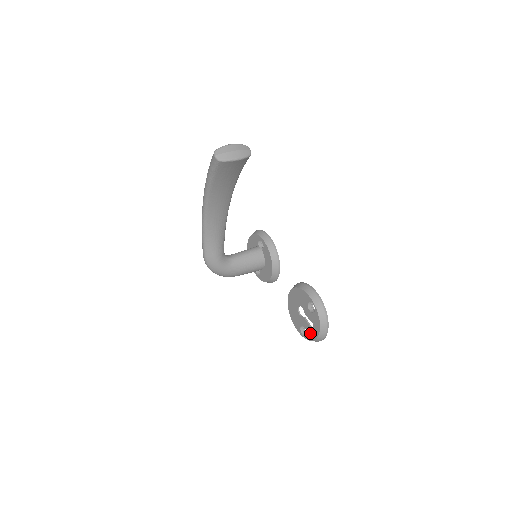
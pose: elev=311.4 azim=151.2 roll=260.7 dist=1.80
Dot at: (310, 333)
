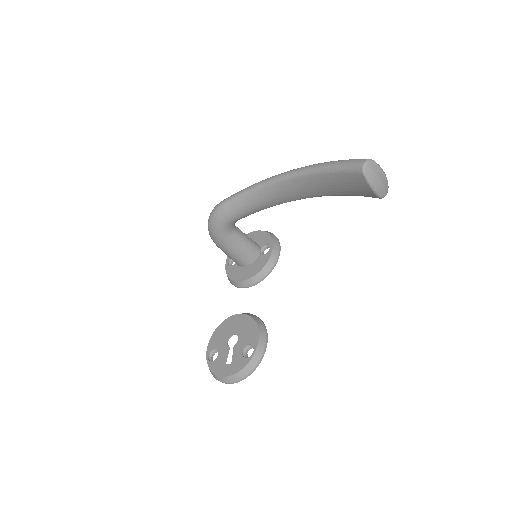
Dot at: (218, 364)
